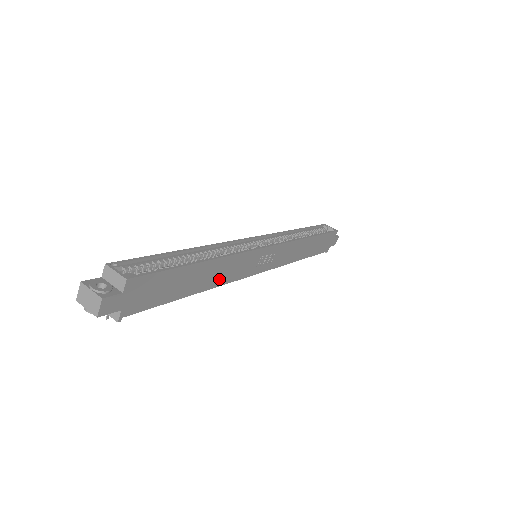
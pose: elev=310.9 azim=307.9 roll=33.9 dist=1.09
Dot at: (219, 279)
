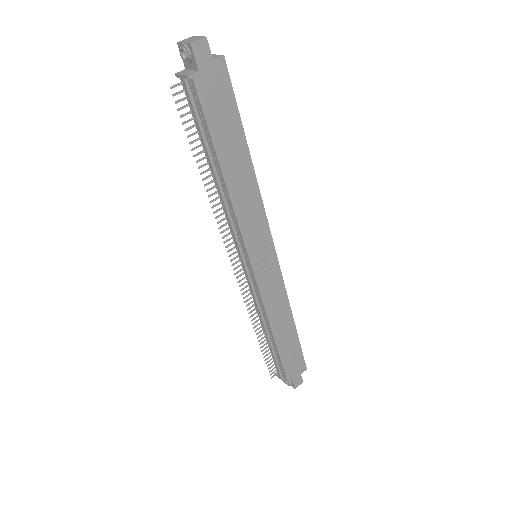
Dot at: (238, 198)
